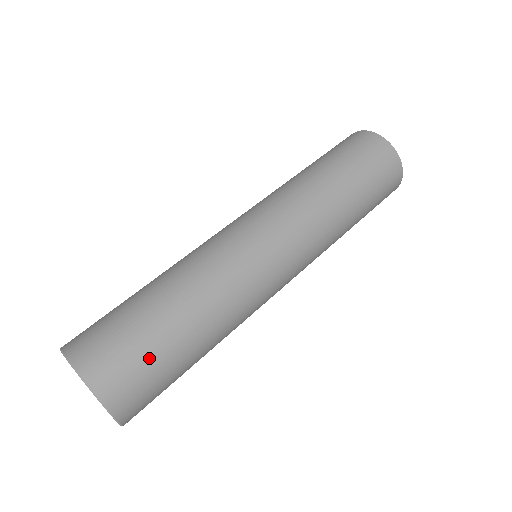
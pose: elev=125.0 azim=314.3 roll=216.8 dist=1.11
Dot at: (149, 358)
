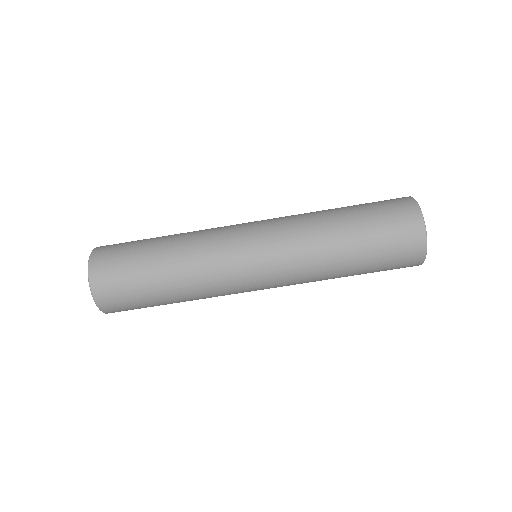
Dot at: occluded
